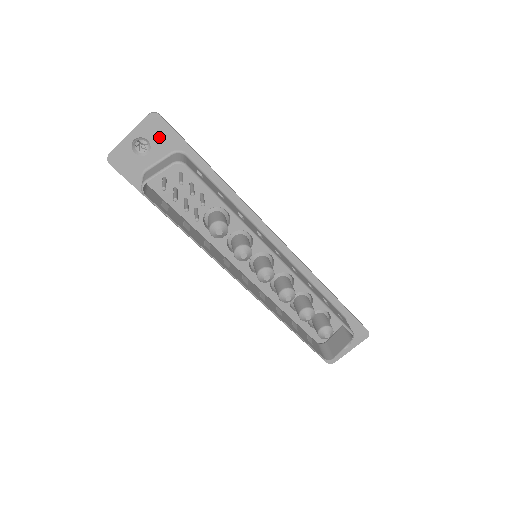
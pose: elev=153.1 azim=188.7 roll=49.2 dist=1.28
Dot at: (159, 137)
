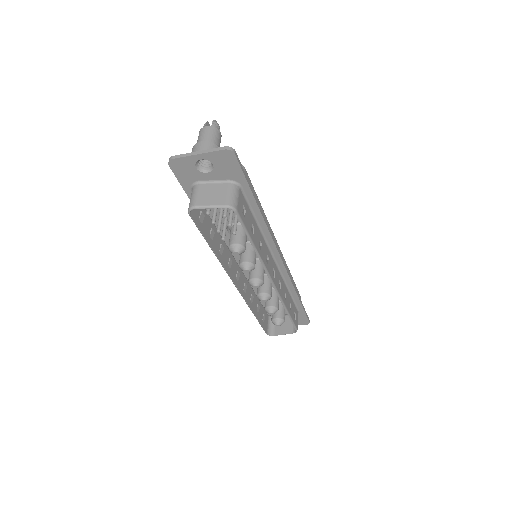
Dot at: (224, 167)
